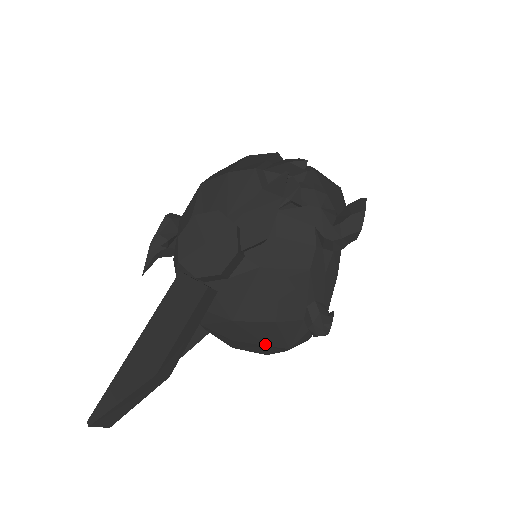
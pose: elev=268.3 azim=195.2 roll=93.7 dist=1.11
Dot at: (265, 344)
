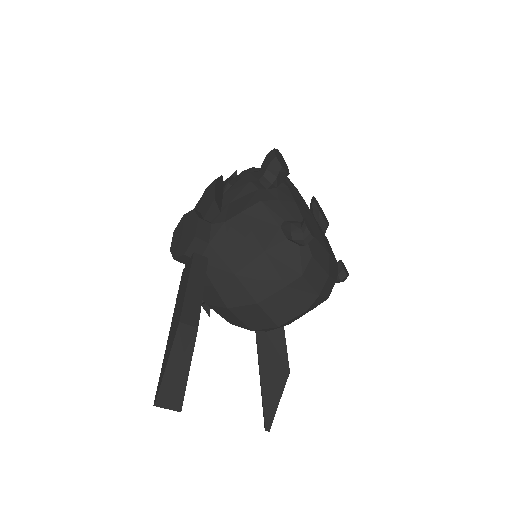
Dot at: (281, 286)
